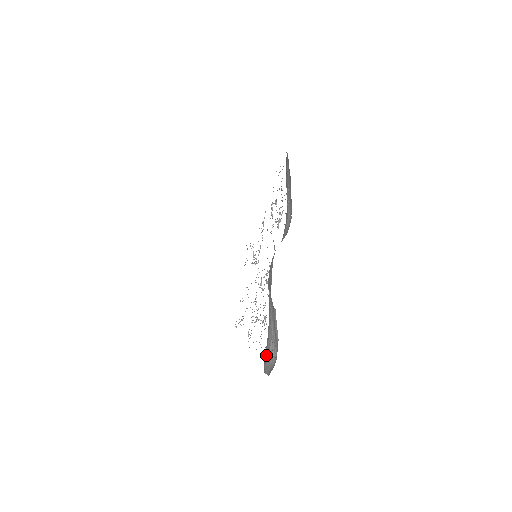
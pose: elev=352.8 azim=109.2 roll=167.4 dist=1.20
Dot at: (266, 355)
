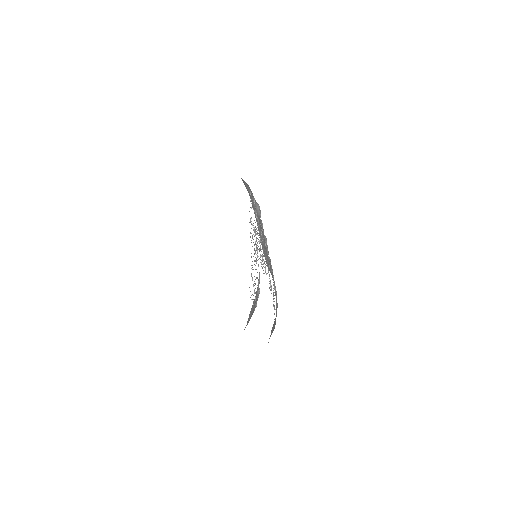
Dot at: occluded
